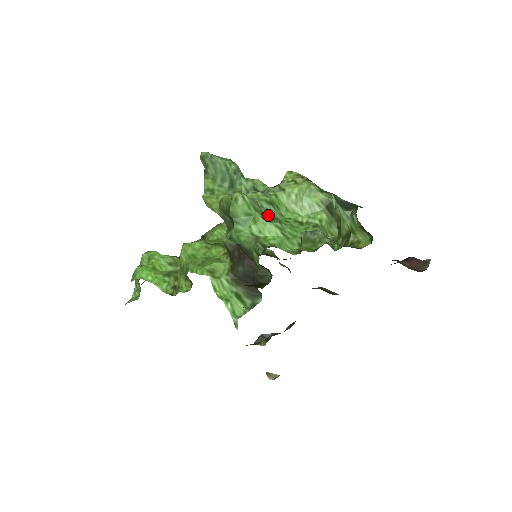
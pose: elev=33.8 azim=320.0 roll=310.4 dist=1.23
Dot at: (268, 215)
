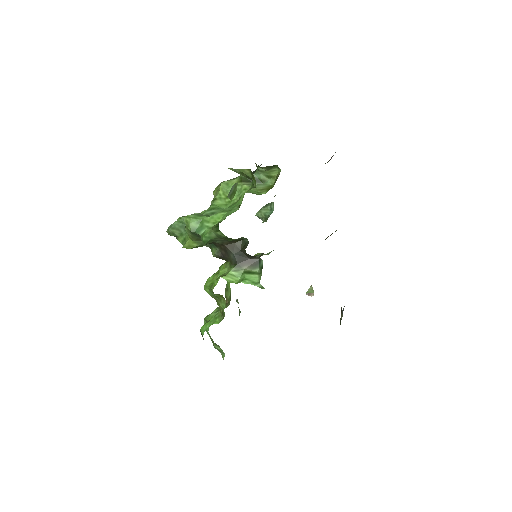
Dot at: occluded
